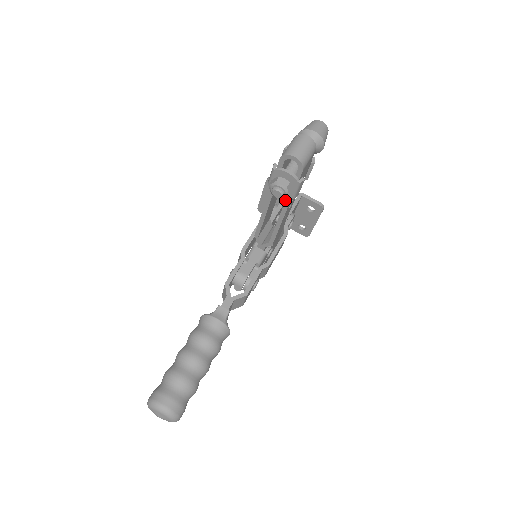
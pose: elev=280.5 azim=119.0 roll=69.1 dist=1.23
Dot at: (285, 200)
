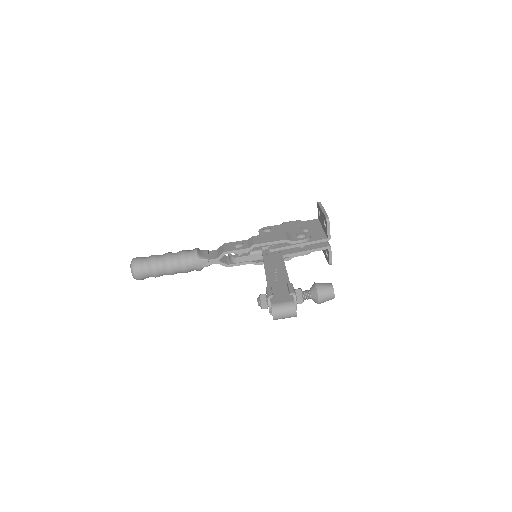
Dot at: occluded
